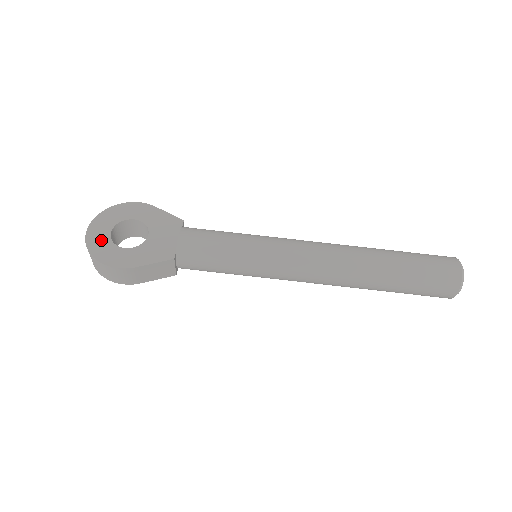
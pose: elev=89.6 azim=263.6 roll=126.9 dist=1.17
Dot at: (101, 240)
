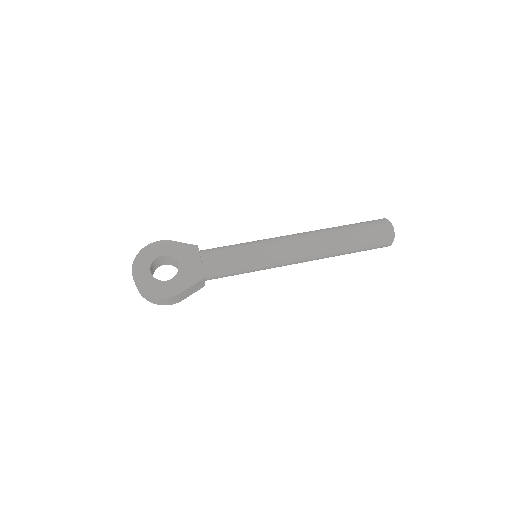
Dot at: (147, 280)
